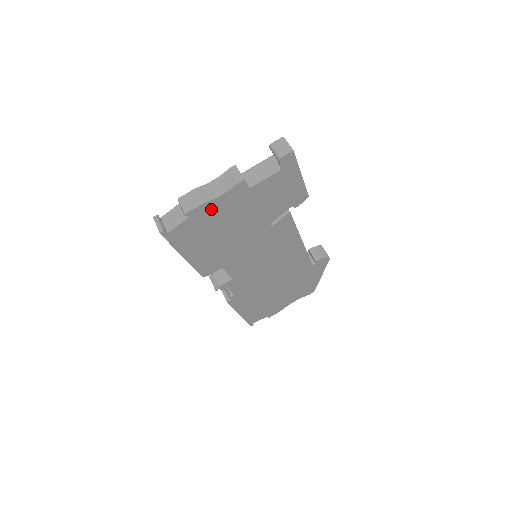
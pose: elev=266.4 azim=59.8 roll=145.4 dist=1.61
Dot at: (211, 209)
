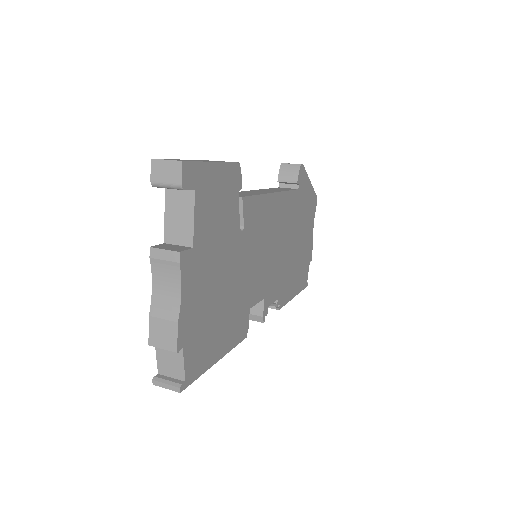
Dot at: (189, 312)
